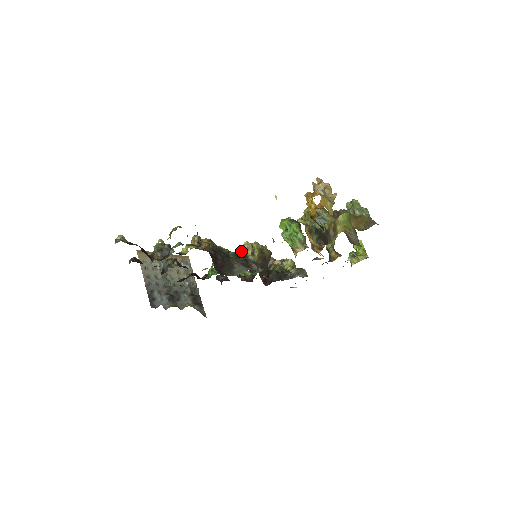
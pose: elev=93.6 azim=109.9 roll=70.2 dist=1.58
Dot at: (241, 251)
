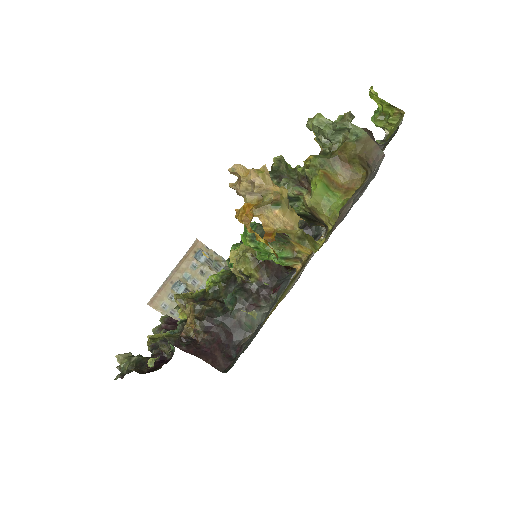
Dot at: occluded
